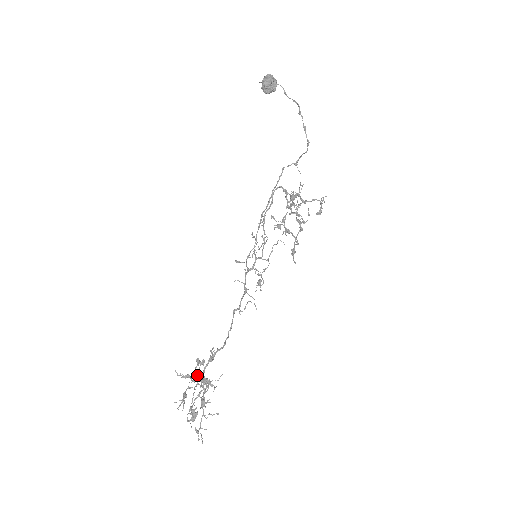
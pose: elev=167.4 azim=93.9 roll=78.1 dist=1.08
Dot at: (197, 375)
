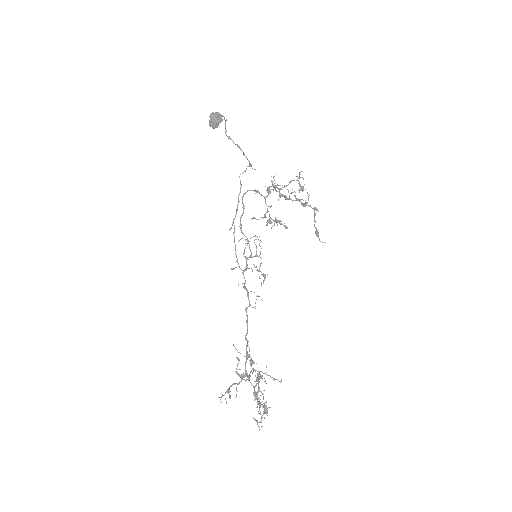
Dot at: (237, 372)
